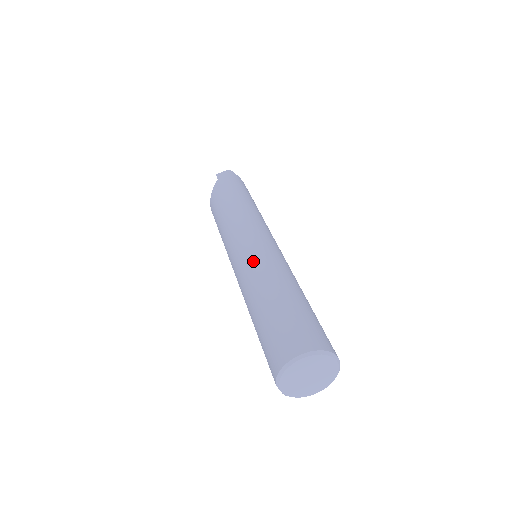
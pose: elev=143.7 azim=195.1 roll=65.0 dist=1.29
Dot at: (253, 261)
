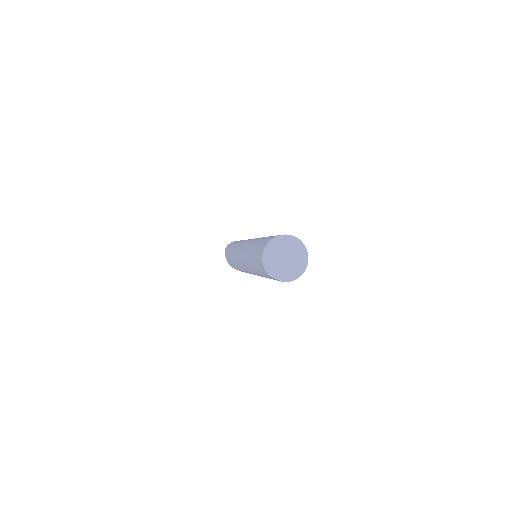
Dot at: (243, 250)
